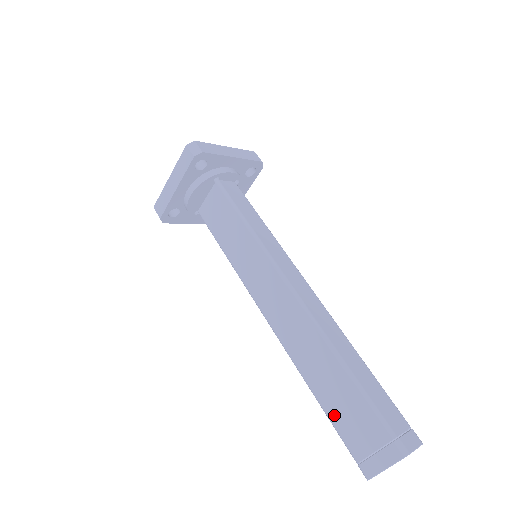
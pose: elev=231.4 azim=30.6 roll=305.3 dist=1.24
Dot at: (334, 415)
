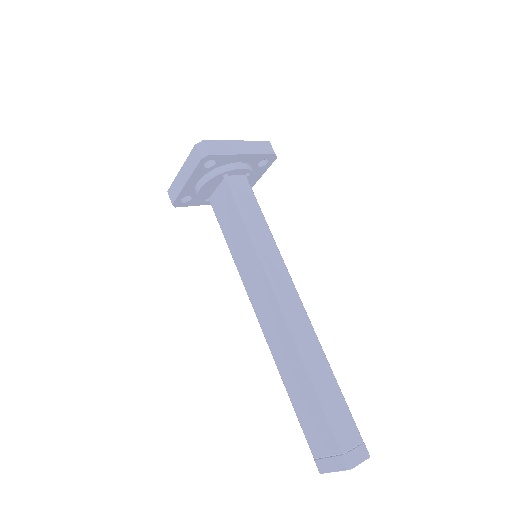
Dot at: (301, 416)
